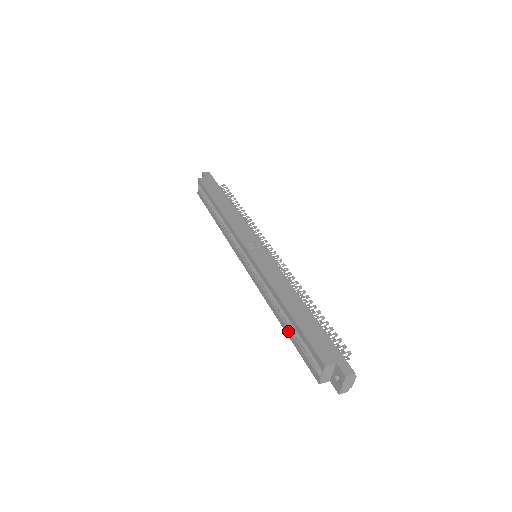
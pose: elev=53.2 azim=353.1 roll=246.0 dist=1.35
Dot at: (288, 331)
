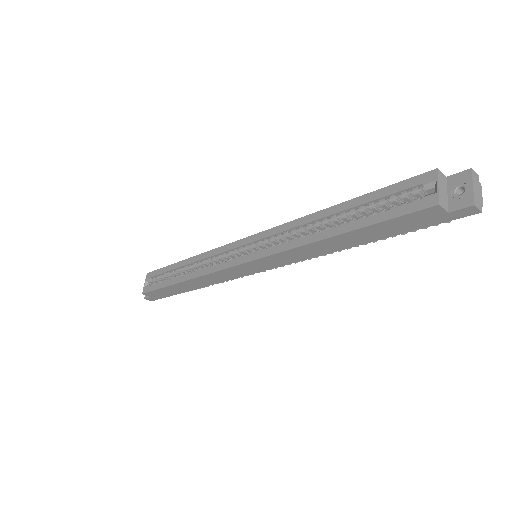
Dot at: (350, 224)
